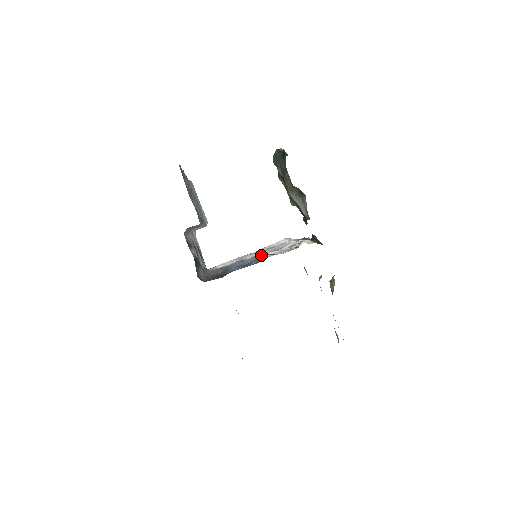
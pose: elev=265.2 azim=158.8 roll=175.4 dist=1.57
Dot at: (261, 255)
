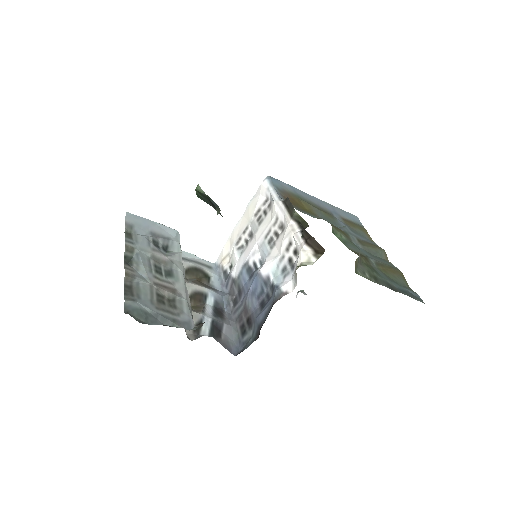
Dot at: (265, 272)
